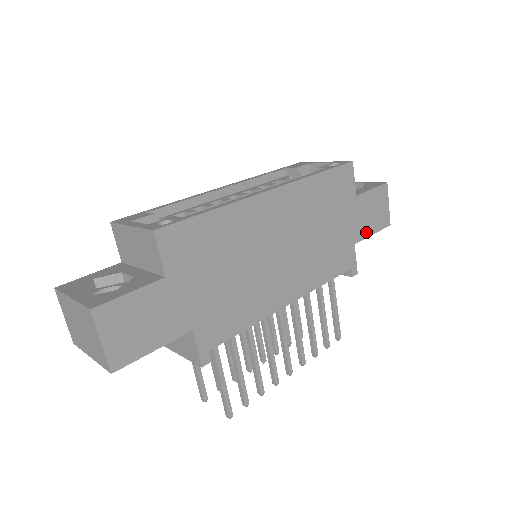
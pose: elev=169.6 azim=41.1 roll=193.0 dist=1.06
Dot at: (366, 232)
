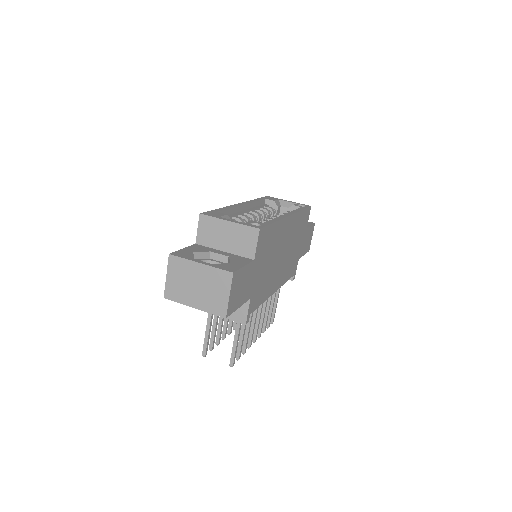
Dot at: (303, 253)
